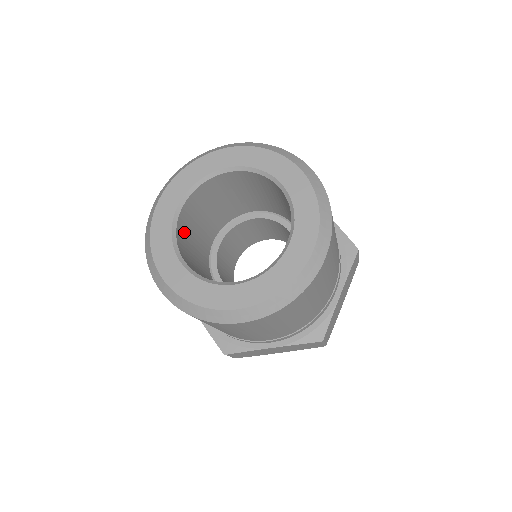
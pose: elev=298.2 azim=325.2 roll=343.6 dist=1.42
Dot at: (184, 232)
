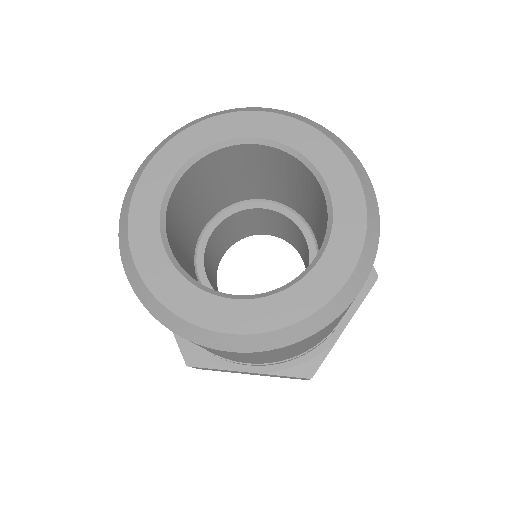
Dot at: occluded
